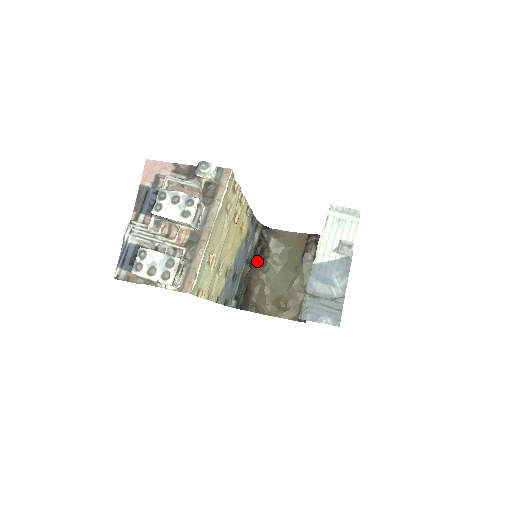
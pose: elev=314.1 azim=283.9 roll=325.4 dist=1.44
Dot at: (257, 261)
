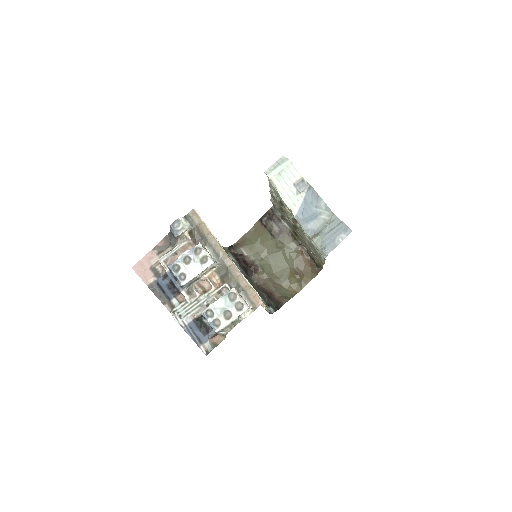
Dot at: (250, 272)
